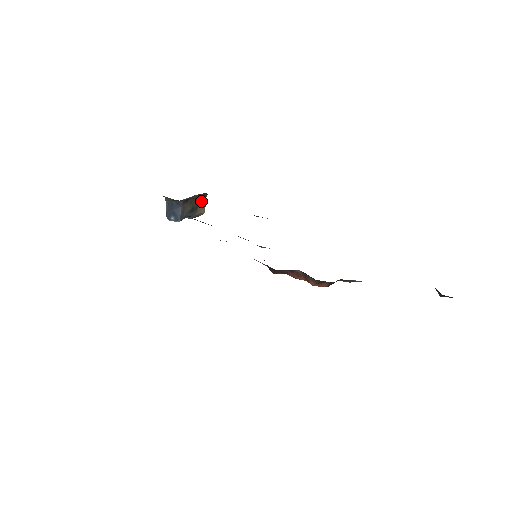
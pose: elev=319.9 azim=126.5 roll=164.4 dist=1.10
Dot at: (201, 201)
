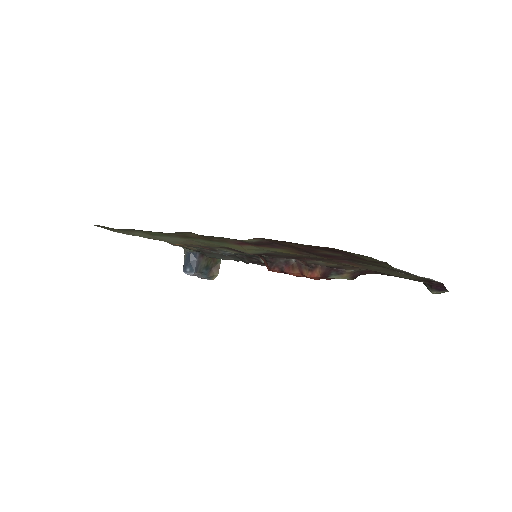
Dot at: (216, 263)
